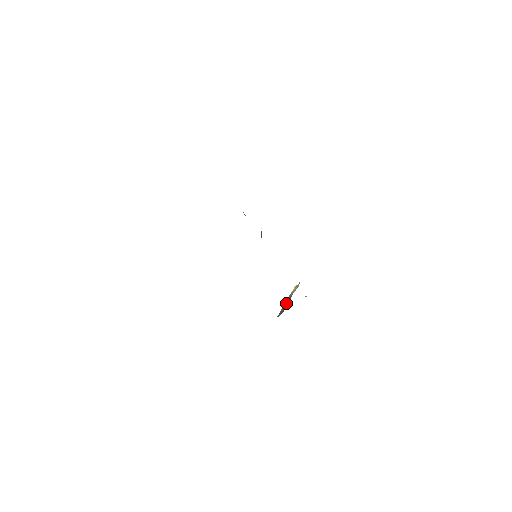
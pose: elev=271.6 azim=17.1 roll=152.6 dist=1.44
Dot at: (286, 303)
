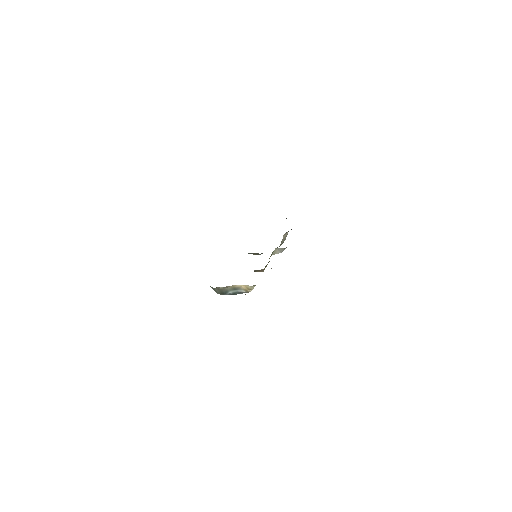
Dot at: (230, 291)
